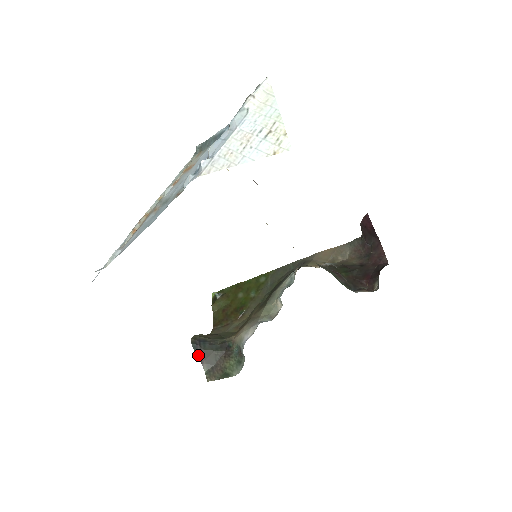
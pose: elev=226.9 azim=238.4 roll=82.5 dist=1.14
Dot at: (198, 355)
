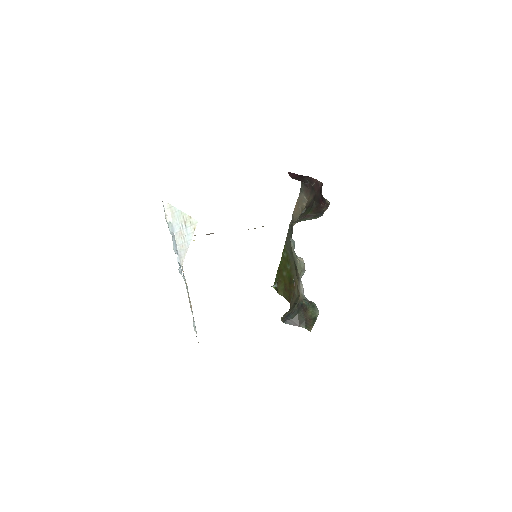
Dot at: (292, 324)
